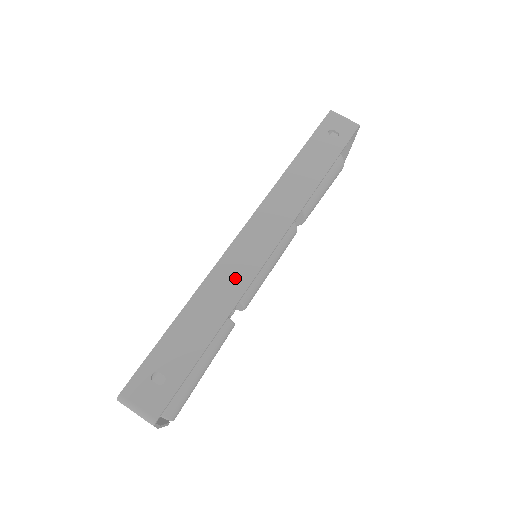
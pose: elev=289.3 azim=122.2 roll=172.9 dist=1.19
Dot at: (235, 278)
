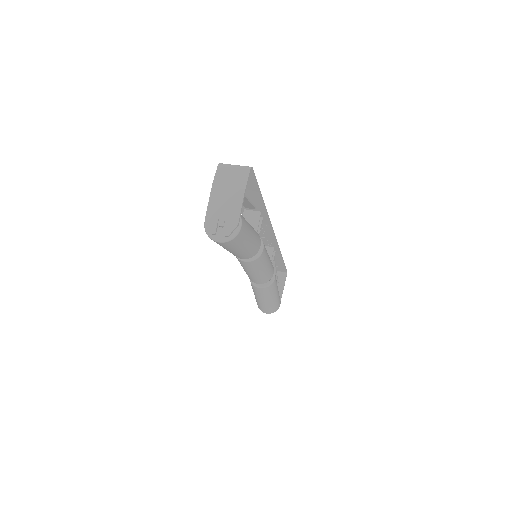
Dot at: occluded
